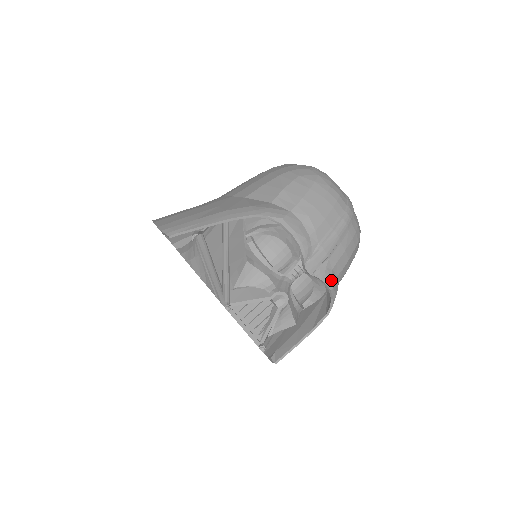
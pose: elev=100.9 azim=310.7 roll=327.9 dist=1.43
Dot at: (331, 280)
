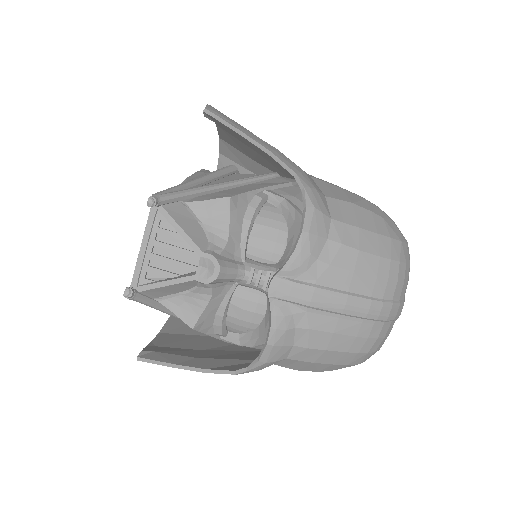
Dot at: (281, 334)
